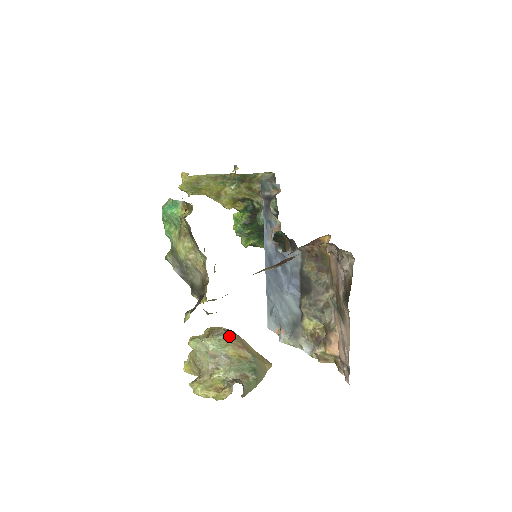
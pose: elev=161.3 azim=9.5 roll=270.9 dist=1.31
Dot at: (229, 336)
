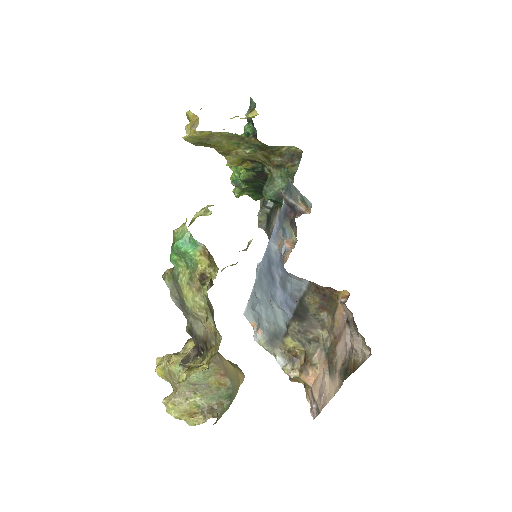
Dot at: (214, 365)
